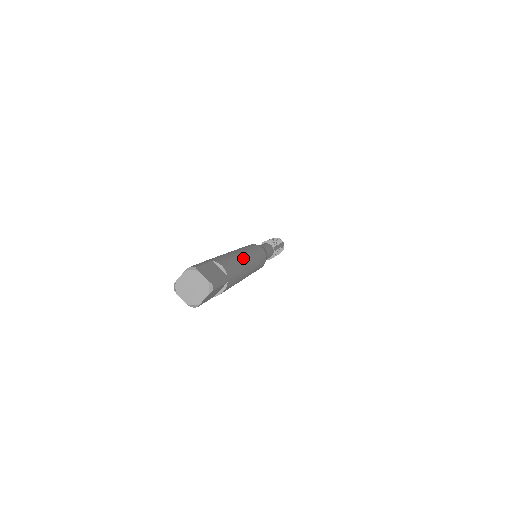
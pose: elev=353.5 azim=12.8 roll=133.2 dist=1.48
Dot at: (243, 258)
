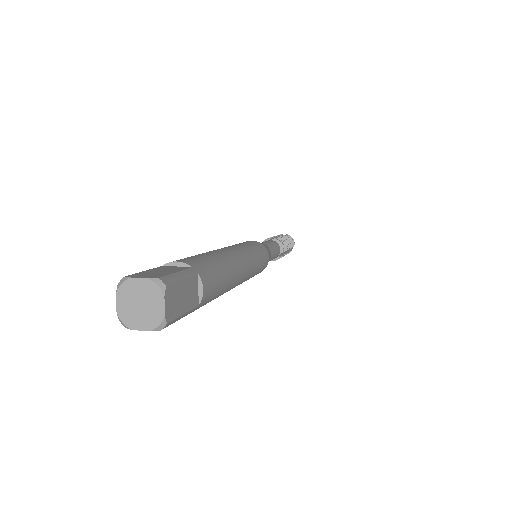
Dot at: (238, 275)
